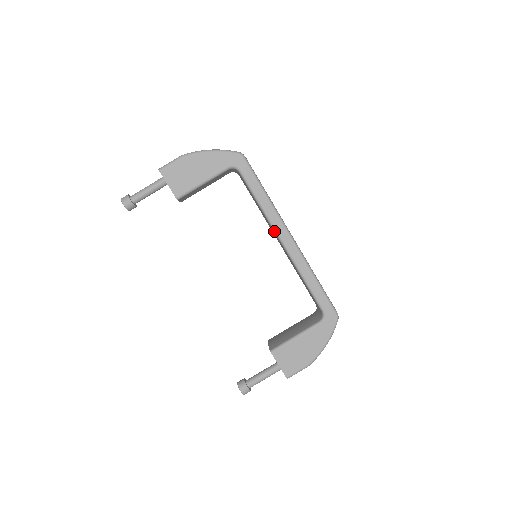
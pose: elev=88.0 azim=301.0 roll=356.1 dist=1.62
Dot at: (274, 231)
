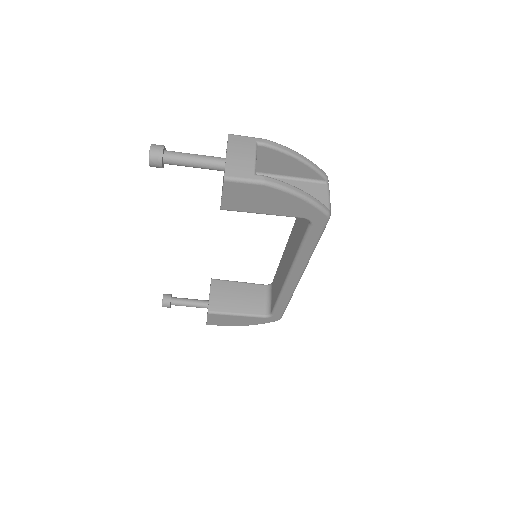
Dot at: (290, 269)
